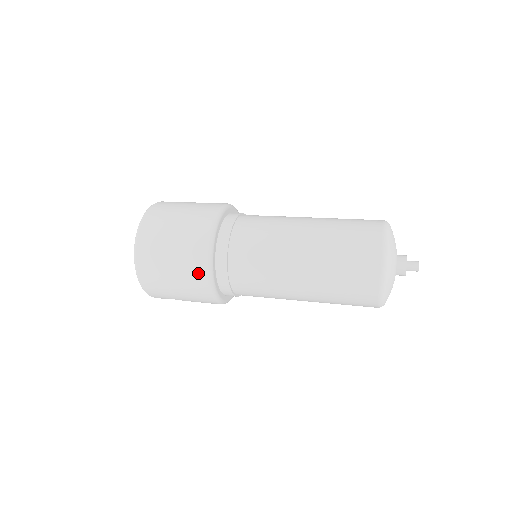
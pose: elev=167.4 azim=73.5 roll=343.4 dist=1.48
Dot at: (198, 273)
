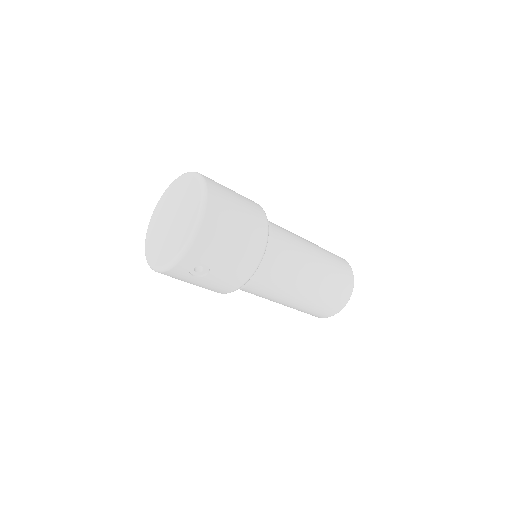
Dot at: (260, 234)
